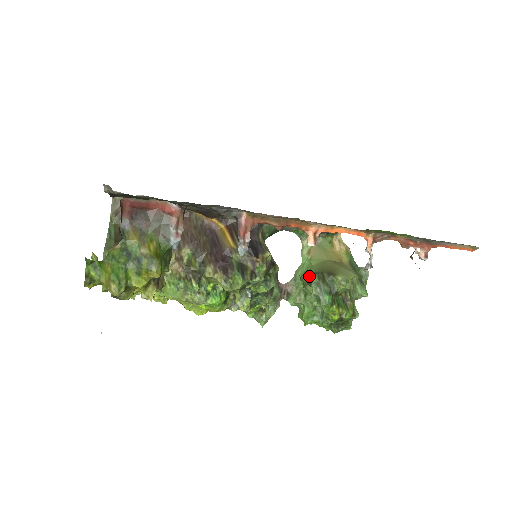
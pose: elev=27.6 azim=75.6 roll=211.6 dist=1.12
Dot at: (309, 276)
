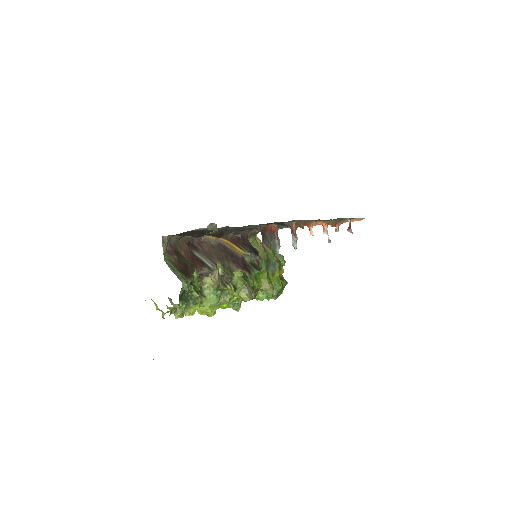
Dot at: (264, 264)
